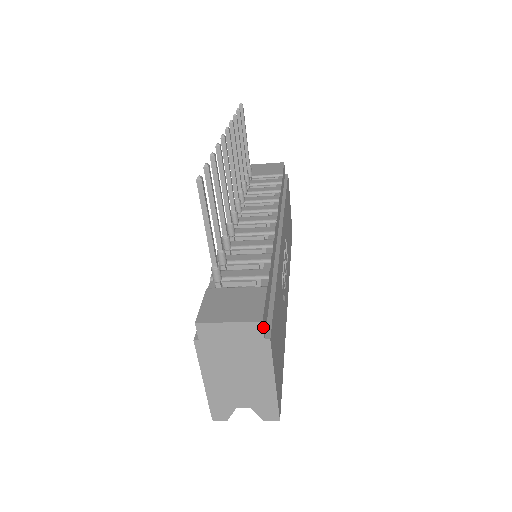
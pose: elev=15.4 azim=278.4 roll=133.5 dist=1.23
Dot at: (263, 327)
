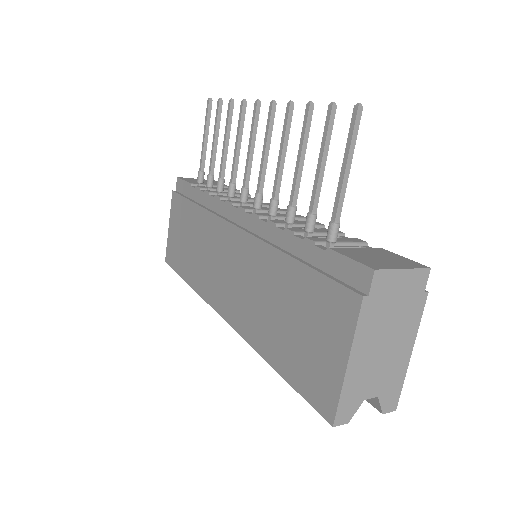
Dot at: (427, 276)
